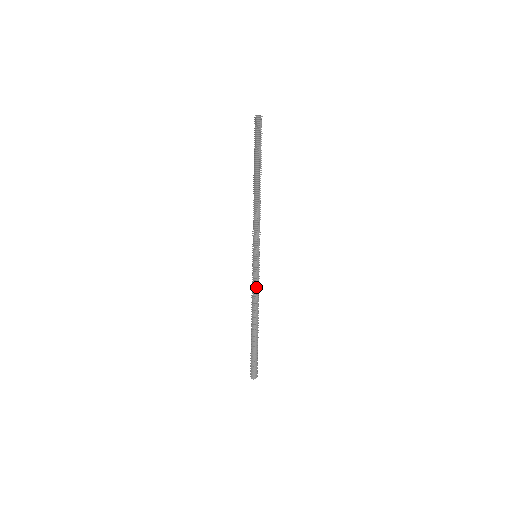
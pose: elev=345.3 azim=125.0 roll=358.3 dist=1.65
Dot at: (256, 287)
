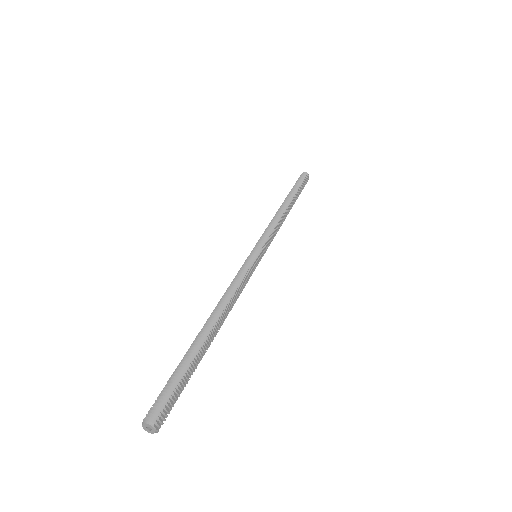
Dot at: (241, 281)
